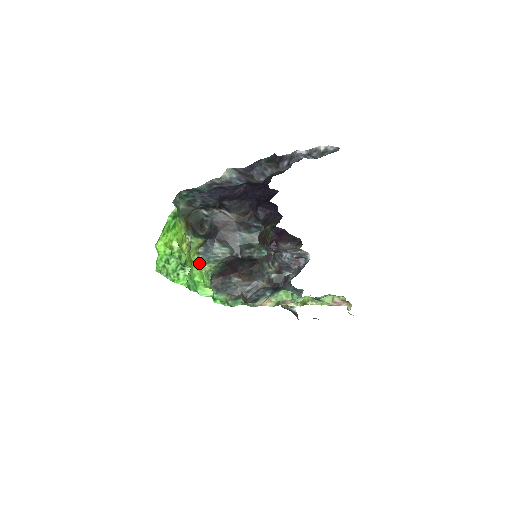
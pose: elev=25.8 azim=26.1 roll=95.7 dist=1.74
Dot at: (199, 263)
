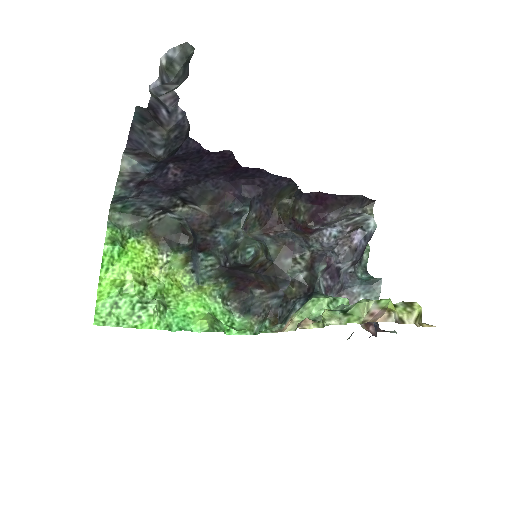
Dot at: (195, 284)
